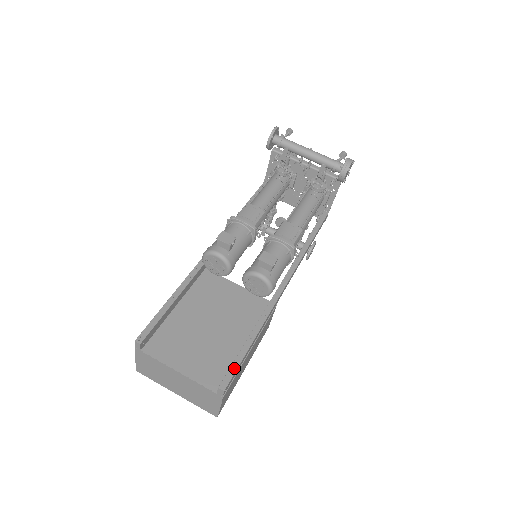
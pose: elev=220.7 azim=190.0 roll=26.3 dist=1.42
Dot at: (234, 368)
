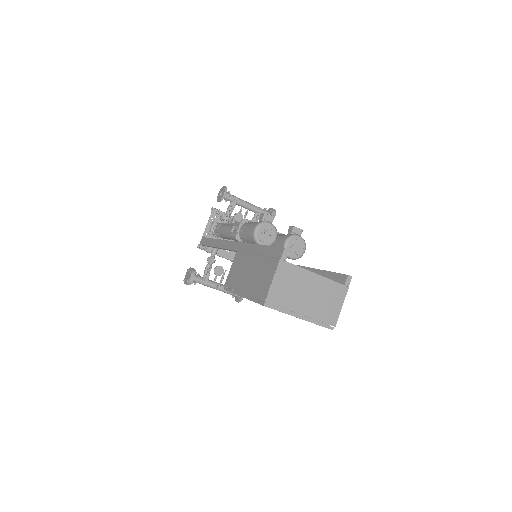
Dot at: (338, 273)
